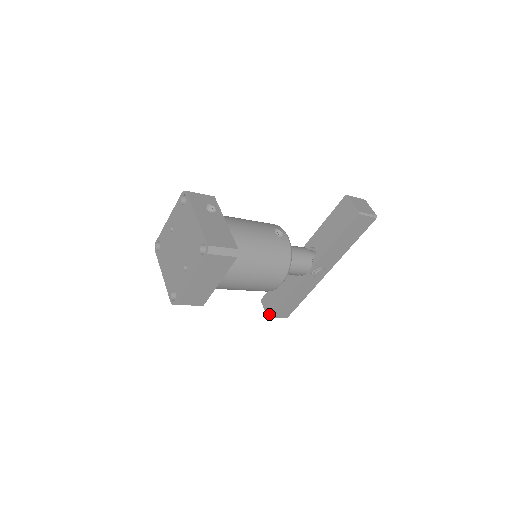
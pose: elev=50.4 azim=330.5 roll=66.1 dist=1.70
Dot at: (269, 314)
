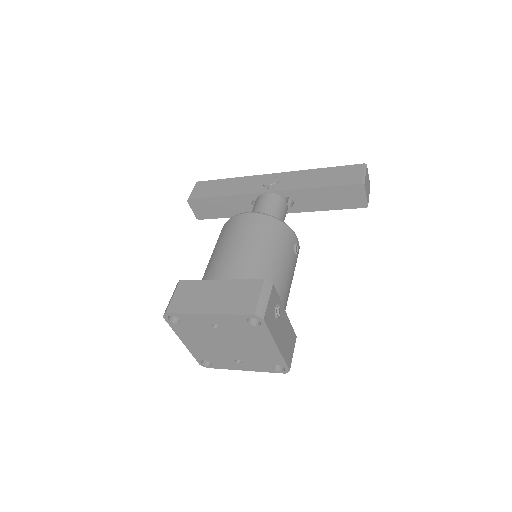
Dot at: (199, 217)
